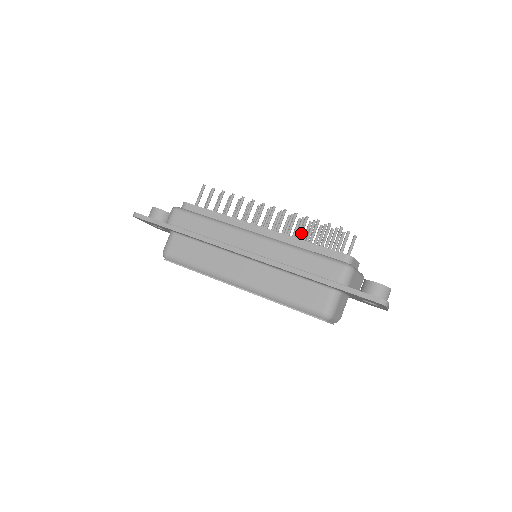
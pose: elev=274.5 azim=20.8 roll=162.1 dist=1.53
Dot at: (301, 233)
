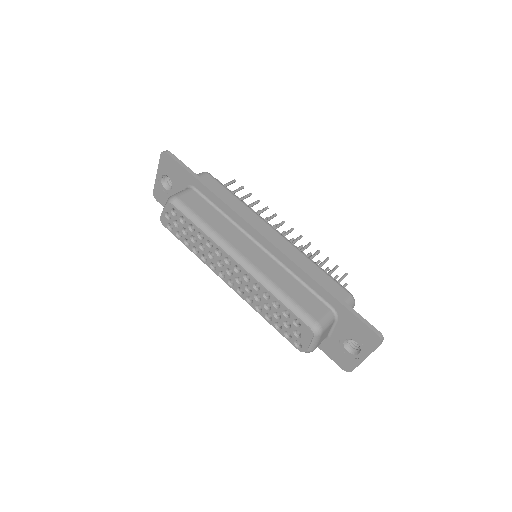
Dot at: (311, 258)
